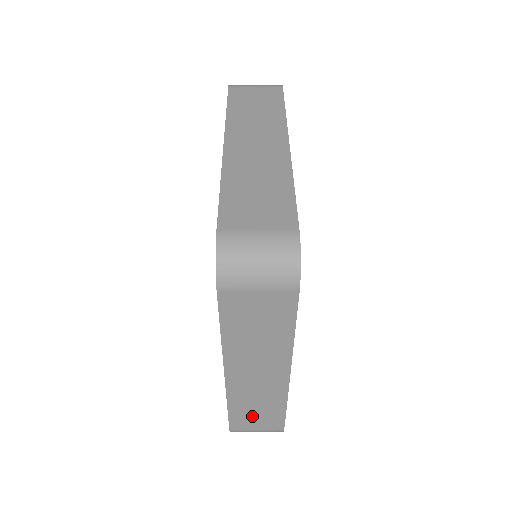
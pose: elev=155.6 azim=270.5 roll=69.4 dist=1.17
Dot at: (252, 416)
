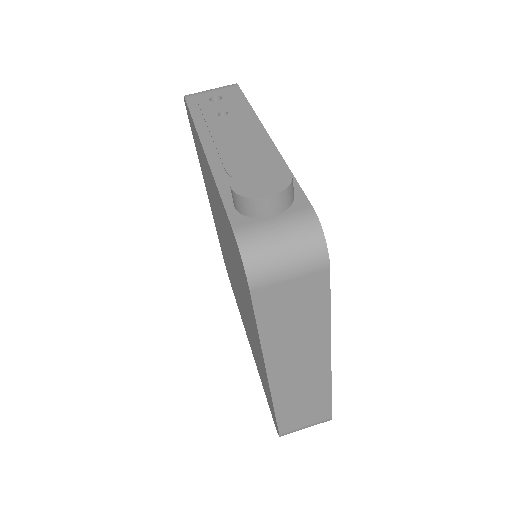
Dot at: occluded
